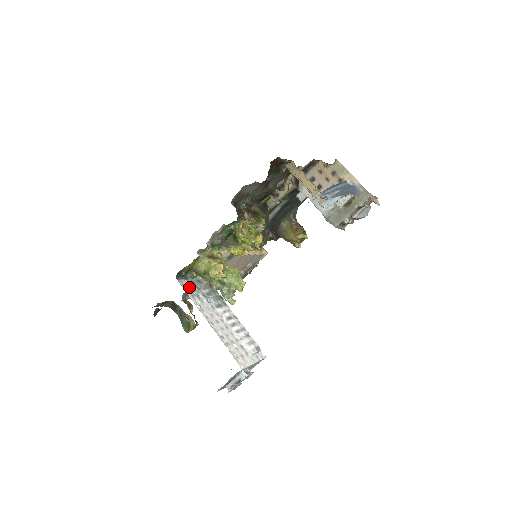
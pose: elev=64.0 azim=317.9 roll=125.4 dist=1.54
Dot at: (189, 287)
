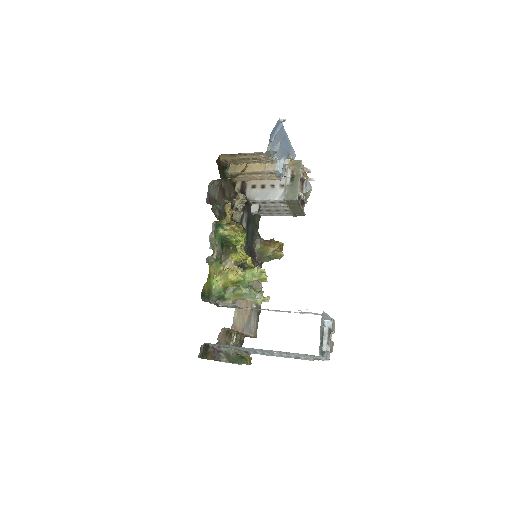
Dot at: occluded
